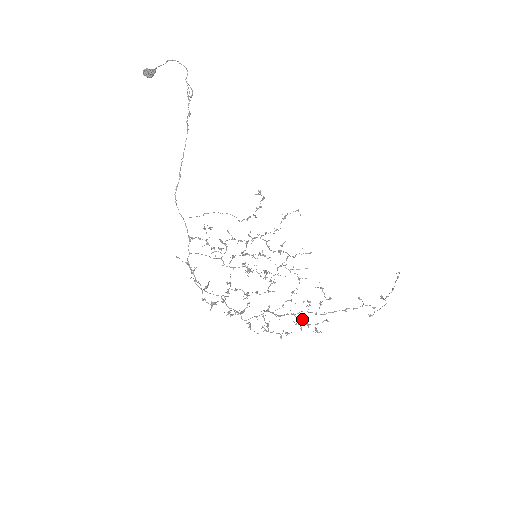
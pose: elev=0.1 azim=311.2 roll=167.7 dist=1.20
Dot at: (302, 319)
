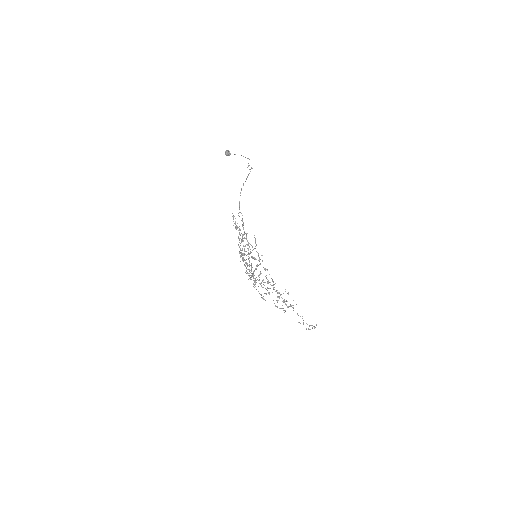
Dot at: (281, 297)
